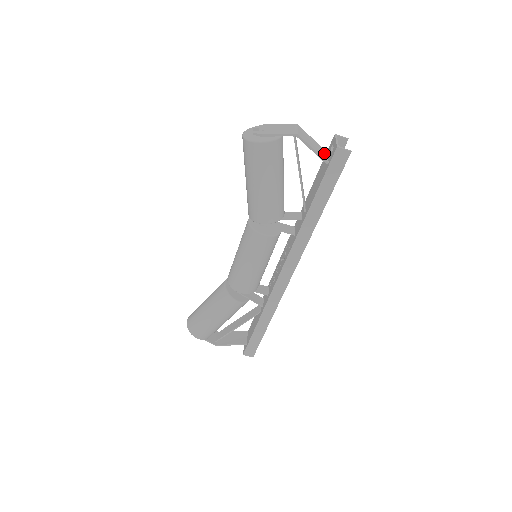
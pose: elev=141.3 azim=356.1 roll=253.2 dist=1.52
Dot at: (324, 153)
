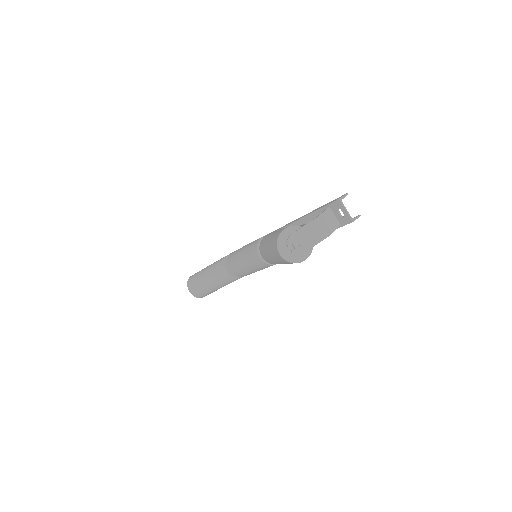
Dot at: (332, 215)
